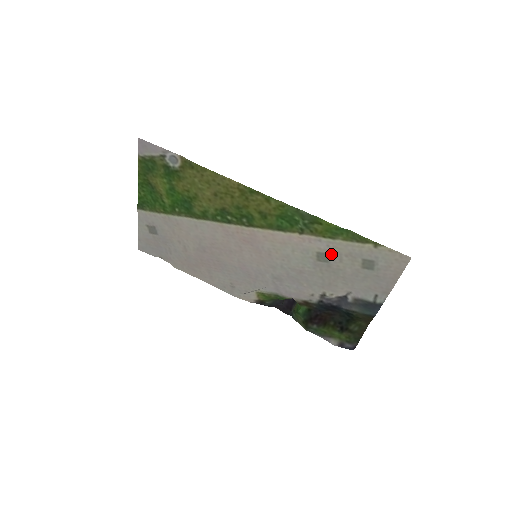
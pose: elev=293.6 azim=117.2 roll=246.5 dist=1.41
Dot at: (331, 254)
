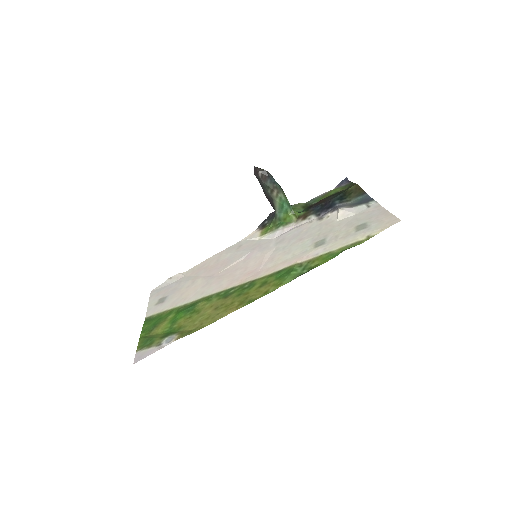
Dot at: (327, 243)
